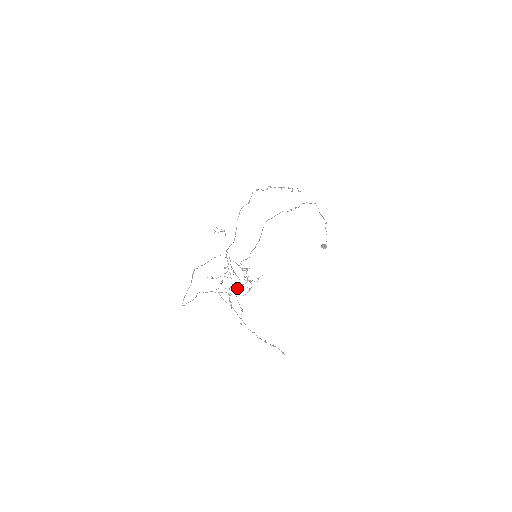
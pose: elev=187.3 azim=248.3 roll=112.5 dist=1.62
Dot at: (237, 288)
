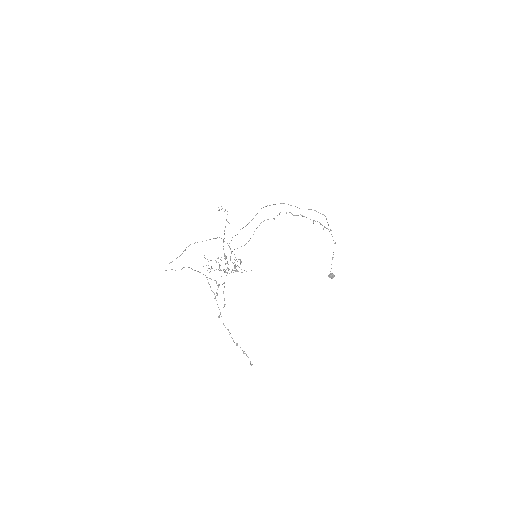
Dot at: (219, 266)
